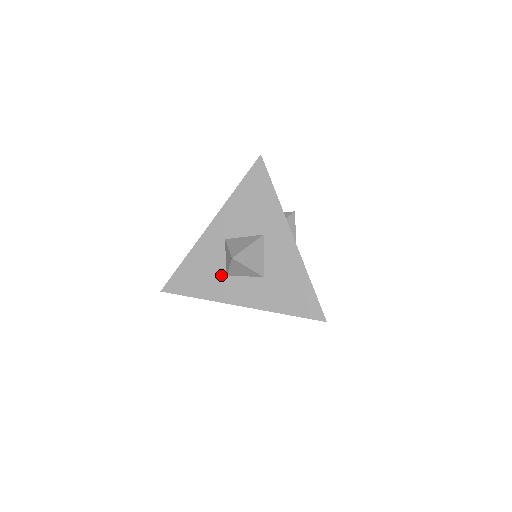
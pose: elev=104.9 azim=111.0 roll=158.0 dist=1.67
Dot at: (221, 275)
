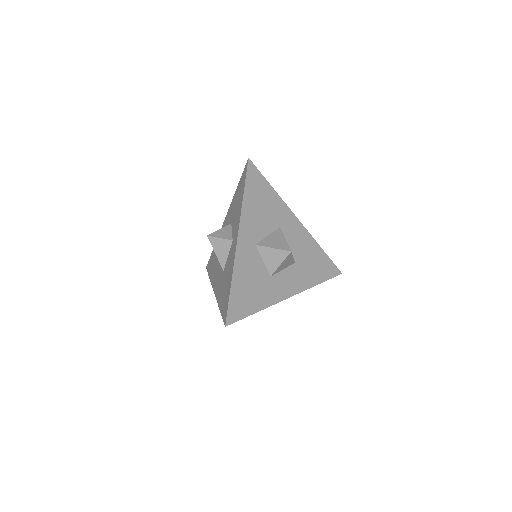
Dot at: (267, 279)
